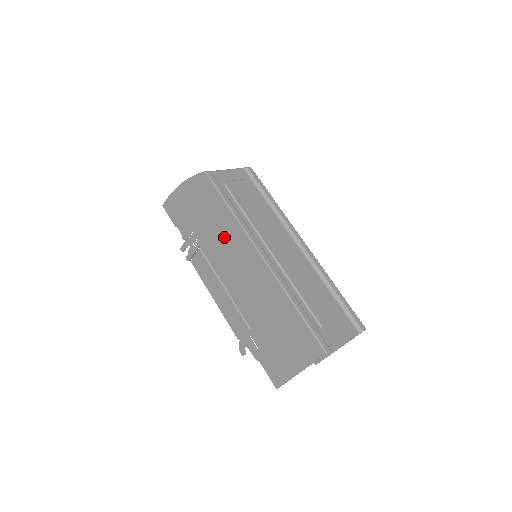
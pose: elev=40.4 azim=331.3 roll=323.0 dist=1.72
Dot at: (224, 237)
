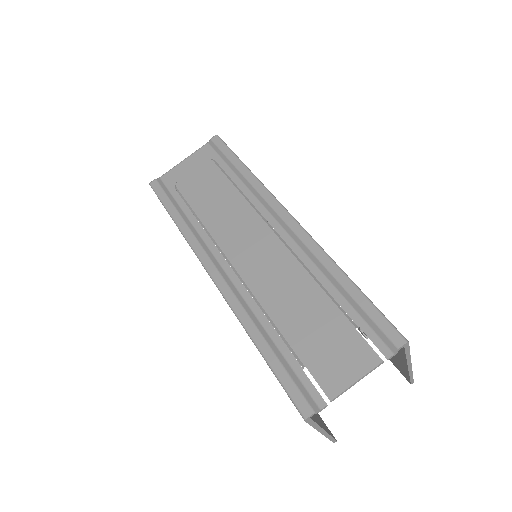
Dot at: occluded
